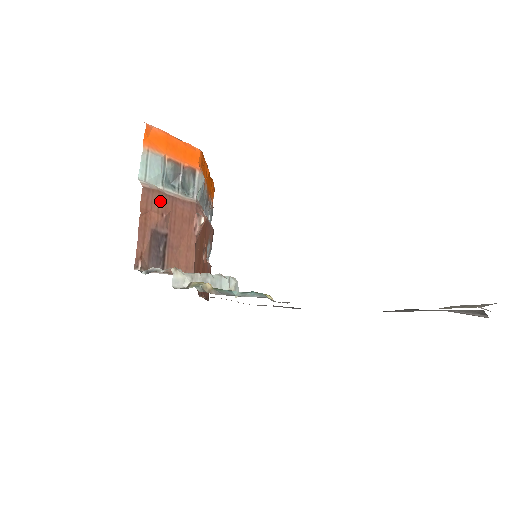
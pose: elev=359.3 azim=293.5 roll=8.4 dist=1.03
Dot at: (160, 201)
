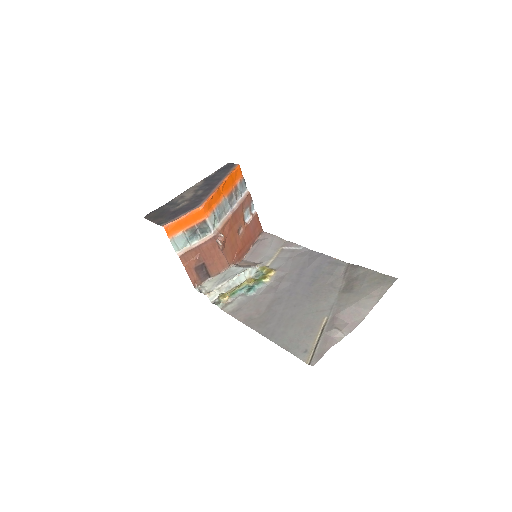
Dot at: (192, 253)
